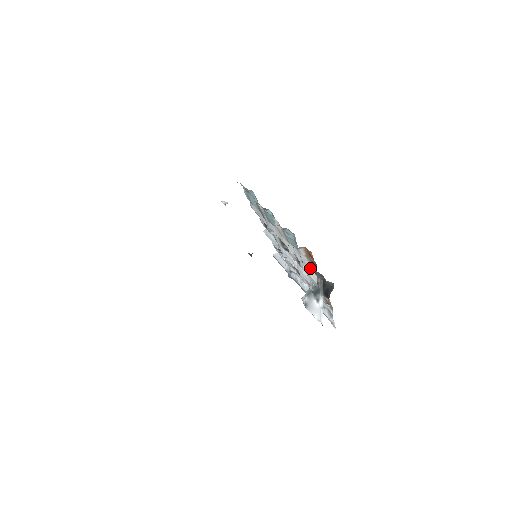
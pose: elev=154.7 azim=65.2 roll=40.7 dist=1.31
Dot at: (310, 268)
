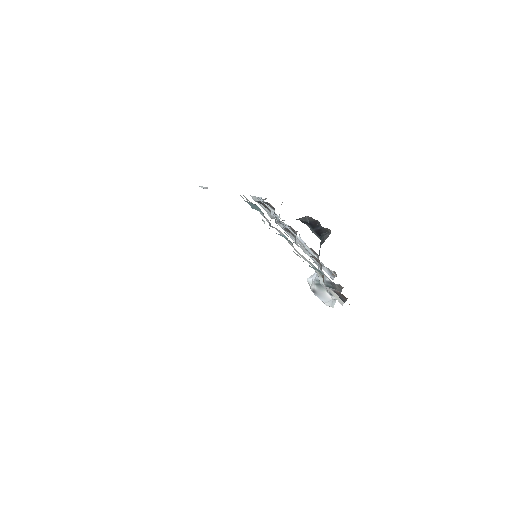
Dot at: (336, 293)
